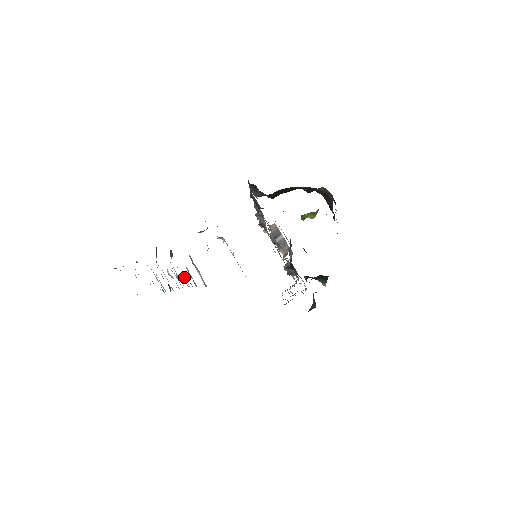
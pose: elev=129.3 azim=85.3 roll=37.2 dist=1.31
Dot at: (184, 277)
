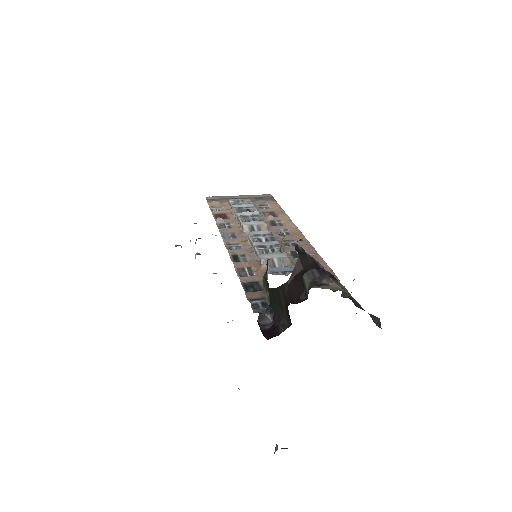
Dot at: occluded
